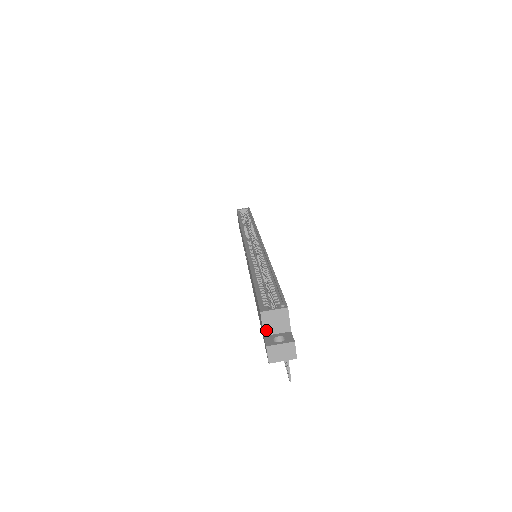
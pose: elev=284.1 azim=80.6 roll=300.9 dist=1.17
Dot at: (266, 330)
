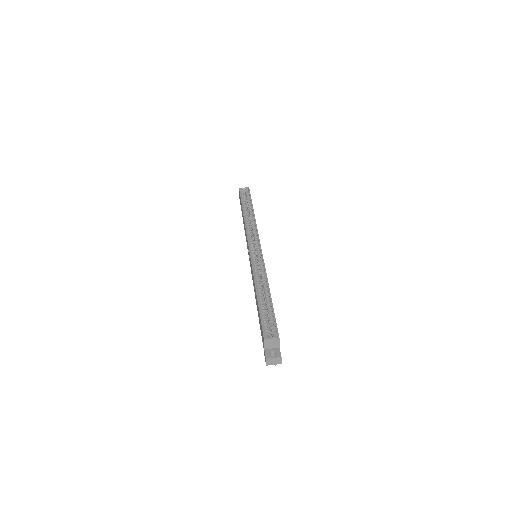
Dot at: (266, 347)
